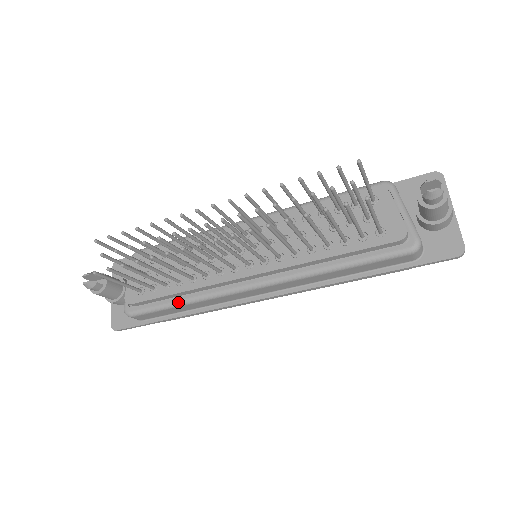
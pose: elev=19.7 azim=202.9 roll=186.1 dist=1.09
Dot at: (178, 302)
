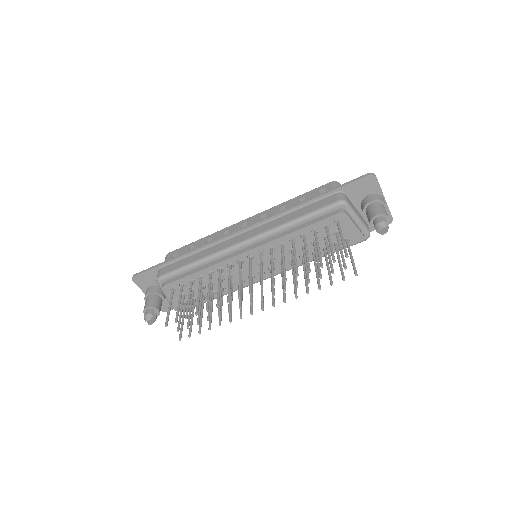
Dot at: (216, 298)
